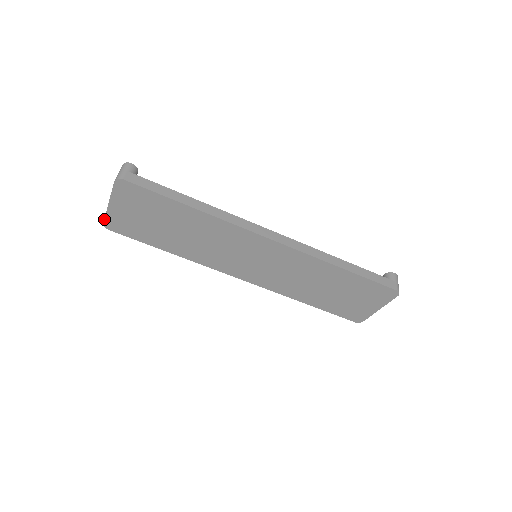
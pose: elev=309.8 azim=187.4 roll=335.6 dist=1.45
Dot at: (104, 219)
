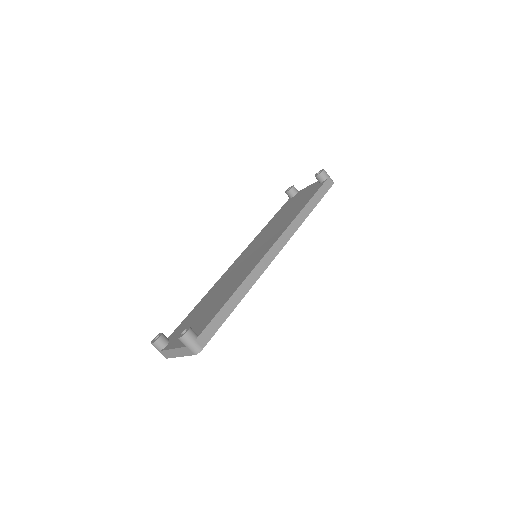
Dot at: occluded
